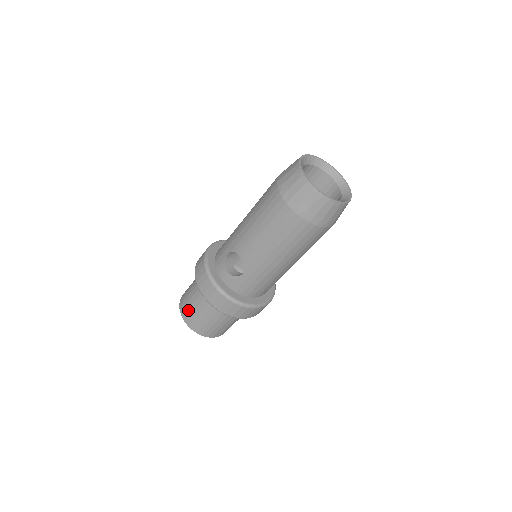
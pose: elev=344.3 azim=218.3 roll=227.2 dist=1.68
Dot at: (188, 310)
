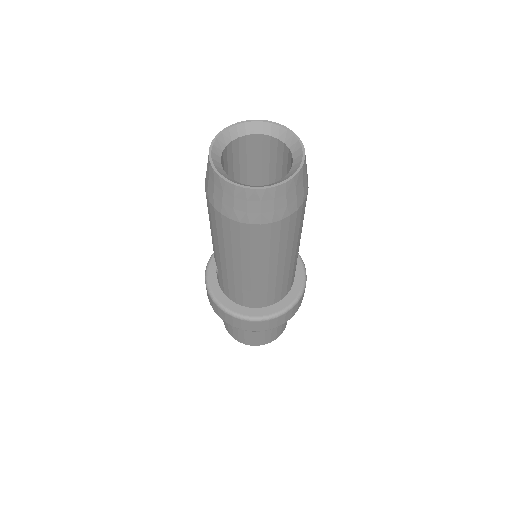
Dot at: occluded
